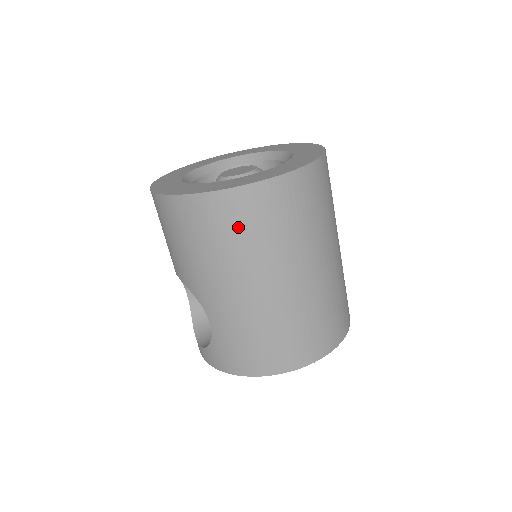
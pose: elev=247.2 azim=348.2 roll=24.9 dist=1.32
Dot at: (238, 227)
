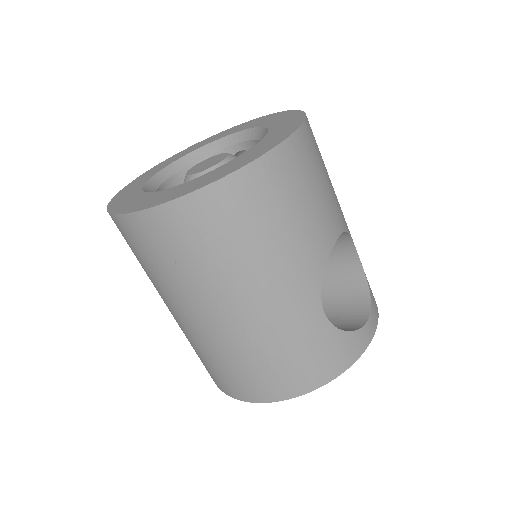
Dot at: (133, 250)
